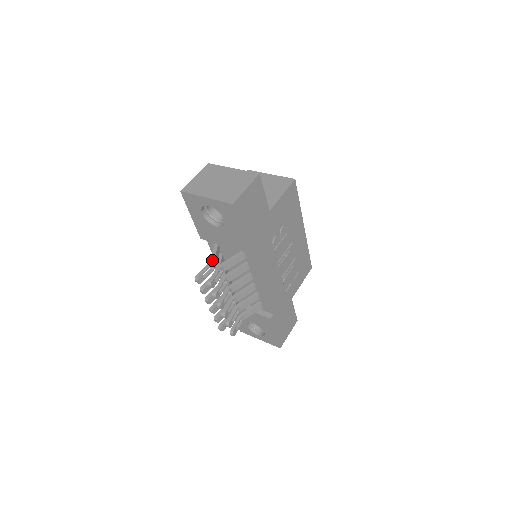
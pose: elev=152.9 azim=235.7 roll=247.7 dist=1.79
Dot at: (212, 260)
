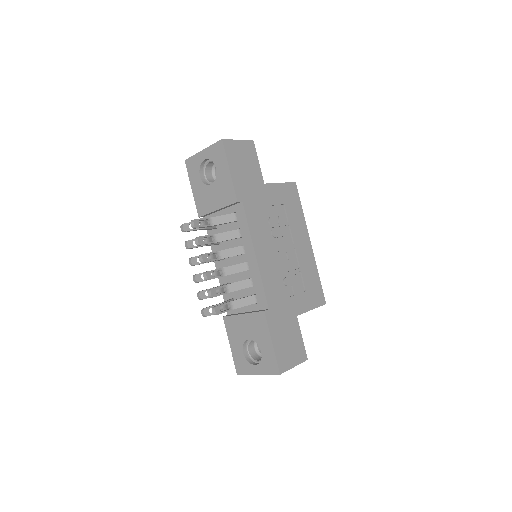
Dot at: occluded
